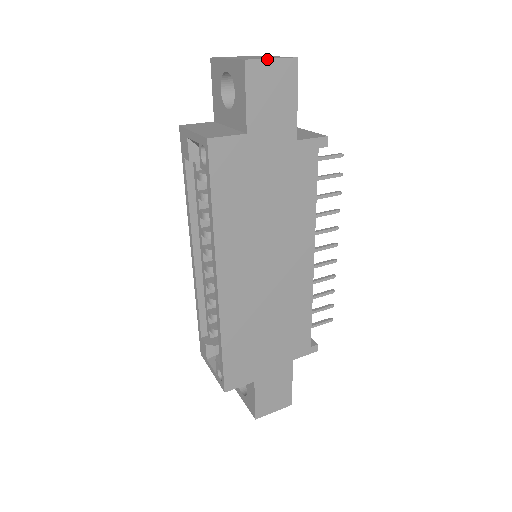
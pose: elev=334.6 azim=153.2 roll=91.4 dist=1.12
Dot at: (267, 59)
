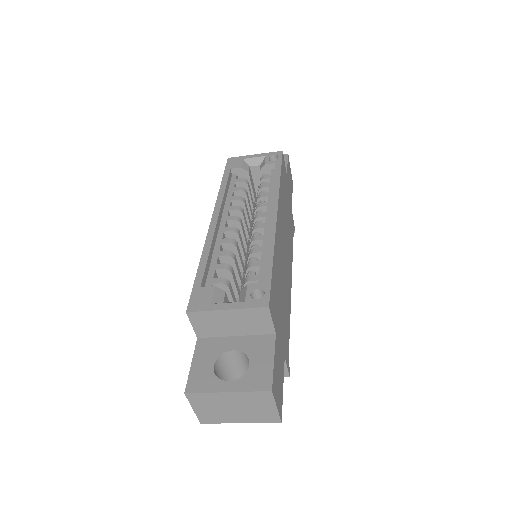
Dot at: occluded
